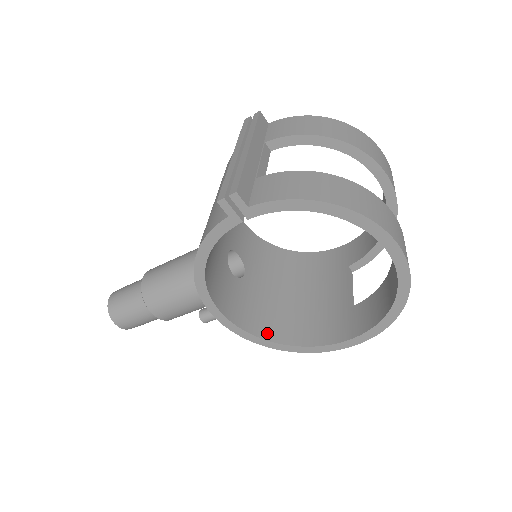
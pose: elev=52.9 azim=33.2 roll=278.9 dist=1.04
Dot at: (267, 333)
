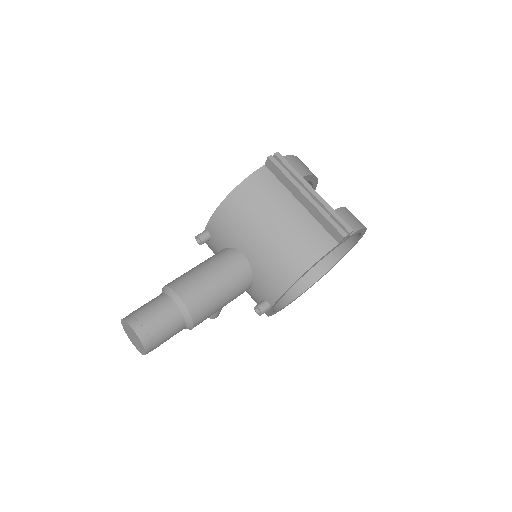
Dot at: occluded
